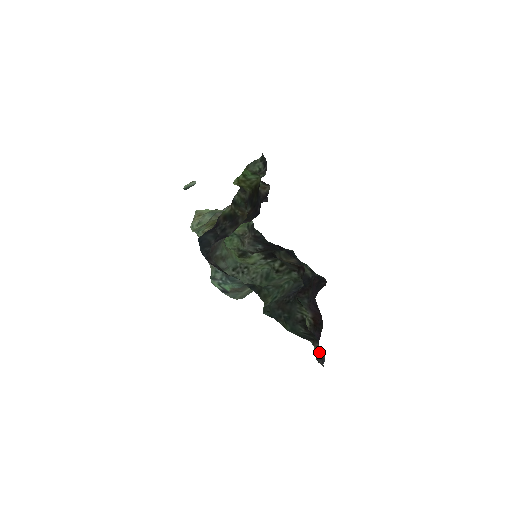
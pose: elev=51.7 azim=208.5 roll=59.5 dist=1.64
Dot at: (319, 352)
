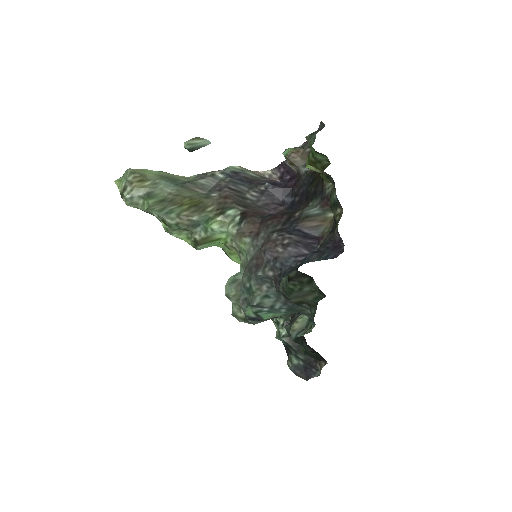
Dot at: occluded
